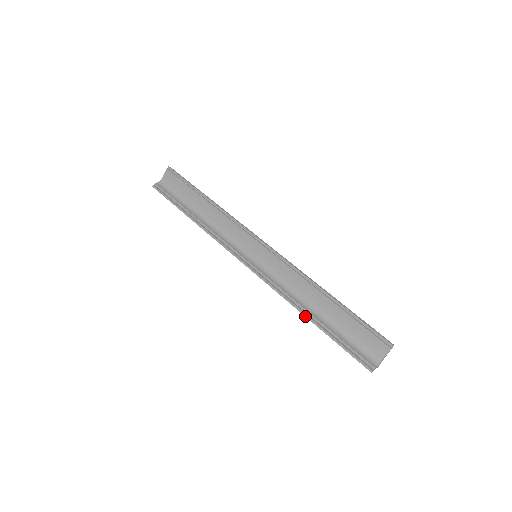
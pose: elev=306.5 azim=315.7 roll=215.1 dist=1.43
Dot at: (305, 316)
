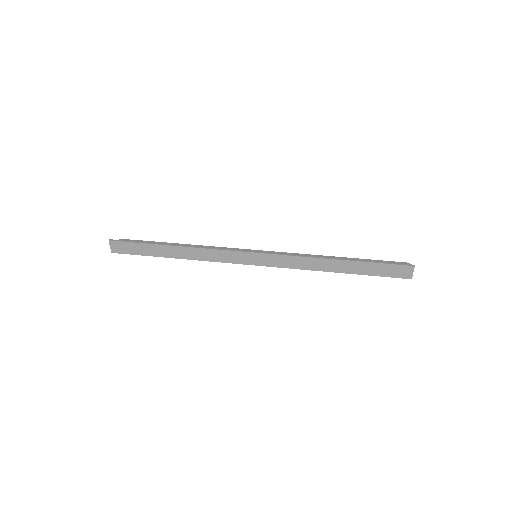
Dot at: (335, 259)
